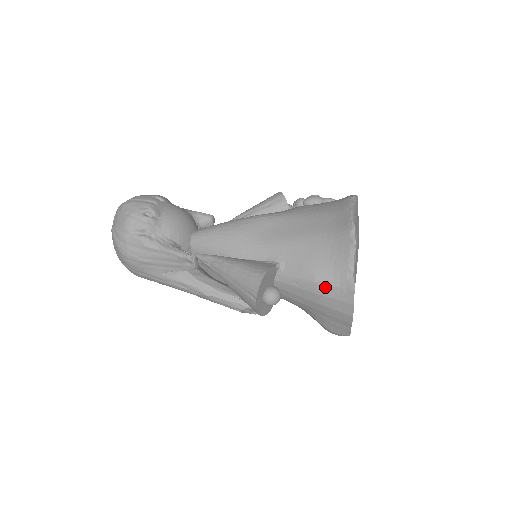
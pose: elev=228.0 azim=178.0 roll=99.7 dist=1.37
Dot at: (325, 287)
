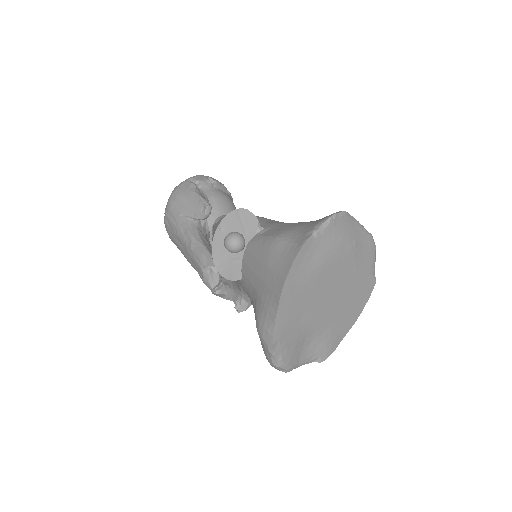
Dot at: (282, 242)
